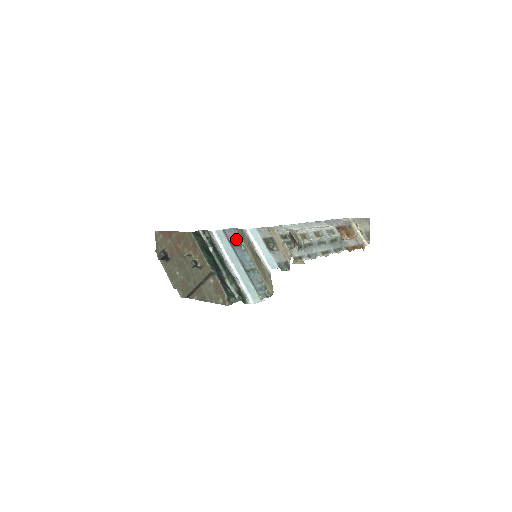
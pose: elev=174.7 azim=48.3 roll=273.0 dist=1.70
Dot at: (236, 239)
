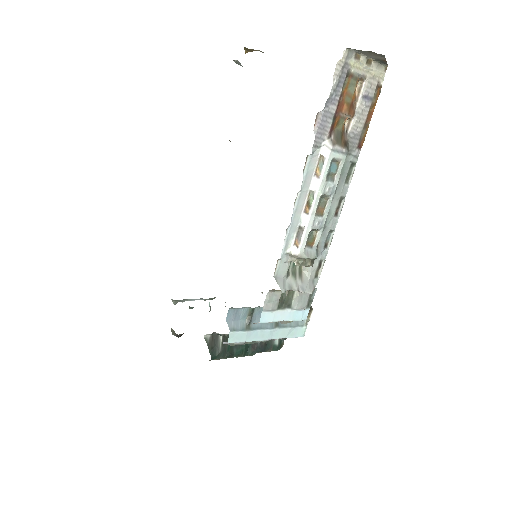
Dot at: (243, 310)
